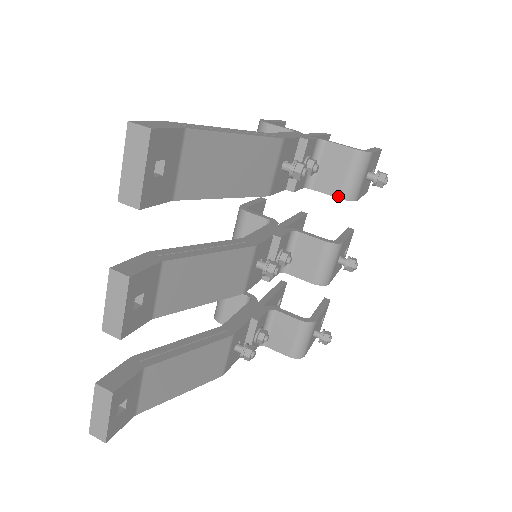
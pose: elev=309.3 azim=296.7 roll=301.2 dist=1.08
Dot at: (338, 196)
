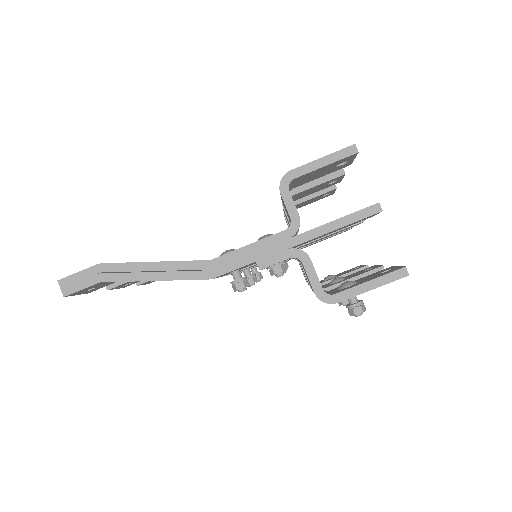
Dot at: (311, 288)
